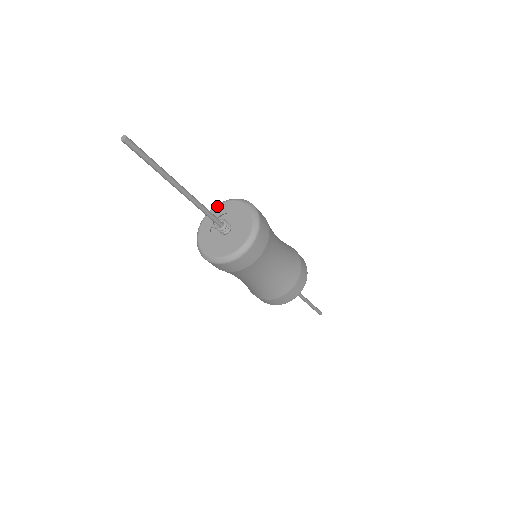
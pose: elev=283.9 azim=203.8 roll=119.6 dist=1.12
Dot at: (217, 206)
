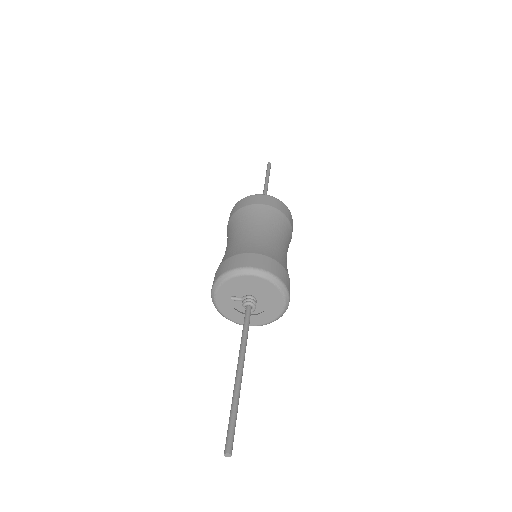
Dot at: (226, 282)
